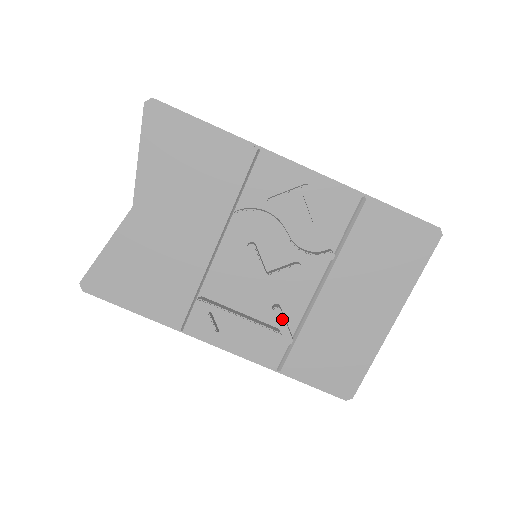
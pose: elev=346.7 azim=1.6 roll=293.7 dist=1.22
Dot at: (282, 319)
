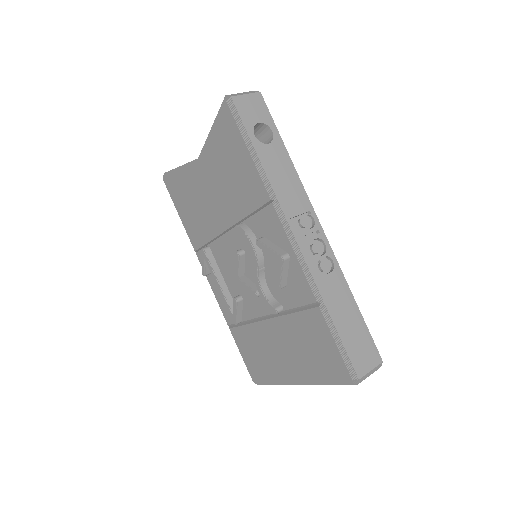
Dot at: (236, 308)
